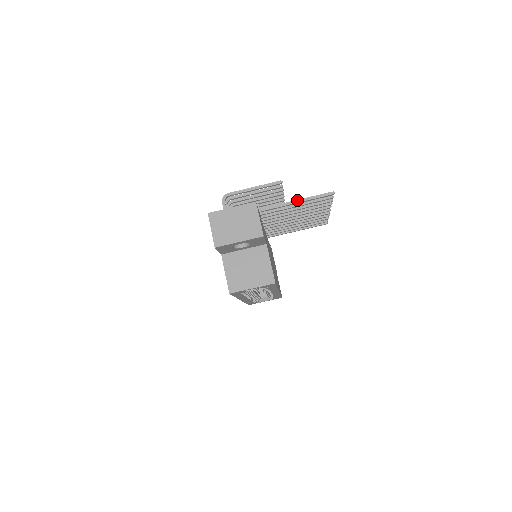
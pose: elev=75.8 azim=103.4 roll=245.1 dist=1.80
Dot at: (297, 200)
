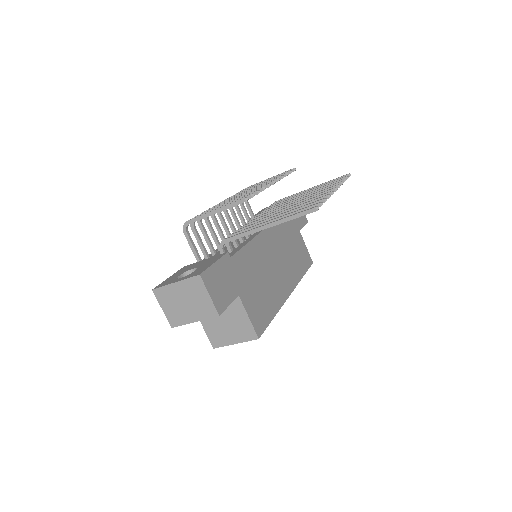
Dot at: (270, 223)
